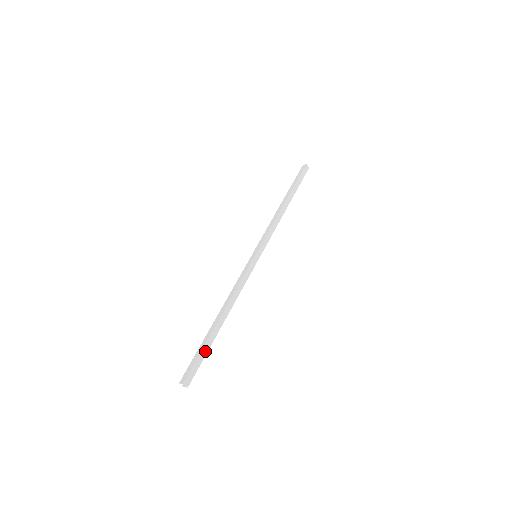
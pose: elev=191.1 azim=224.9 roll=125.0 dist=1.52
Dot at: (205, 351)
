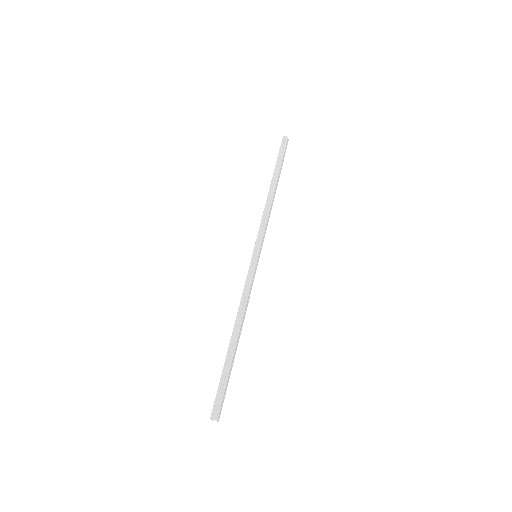
Dot at: (225, 376)
